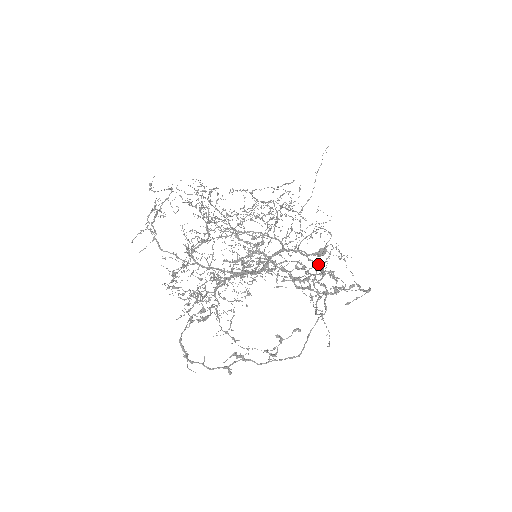
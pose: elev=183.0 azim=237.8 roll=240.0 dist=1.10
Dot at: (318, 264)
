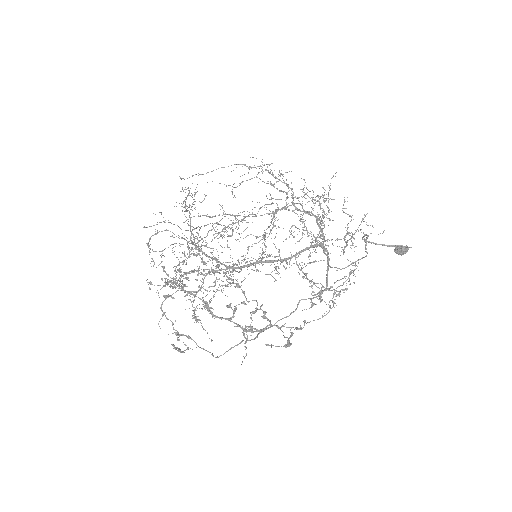
Dot at: (327, 280)
